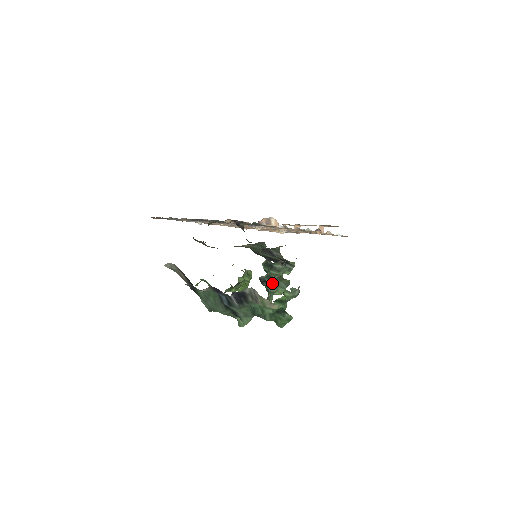
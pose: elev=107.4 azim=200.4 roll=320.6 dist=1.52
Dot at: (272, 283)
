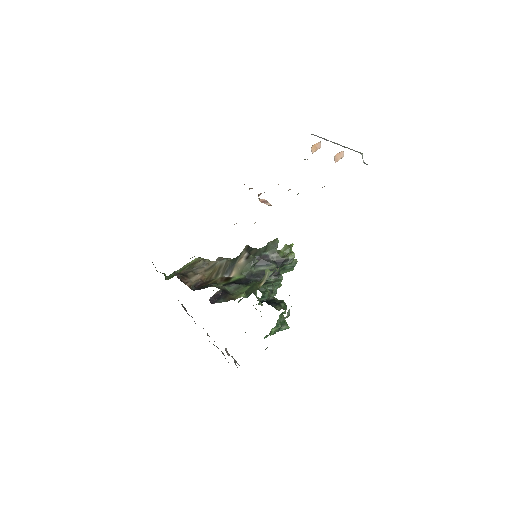
Dot at: occluded
